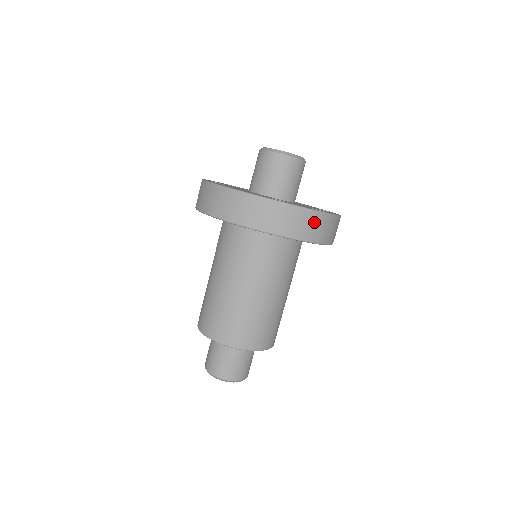
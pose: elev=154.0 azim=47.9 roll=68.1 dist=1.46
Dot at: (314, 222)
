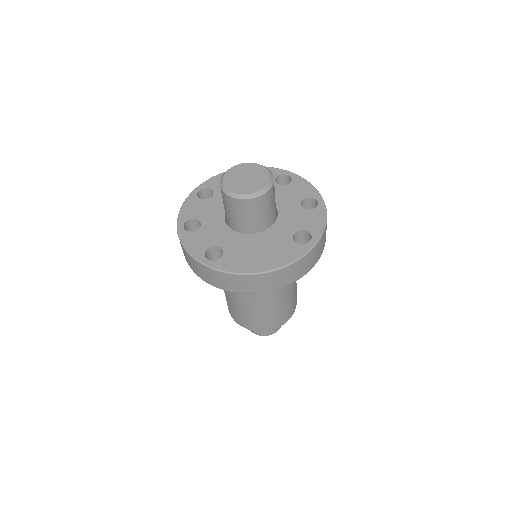
Dot at: occluded
